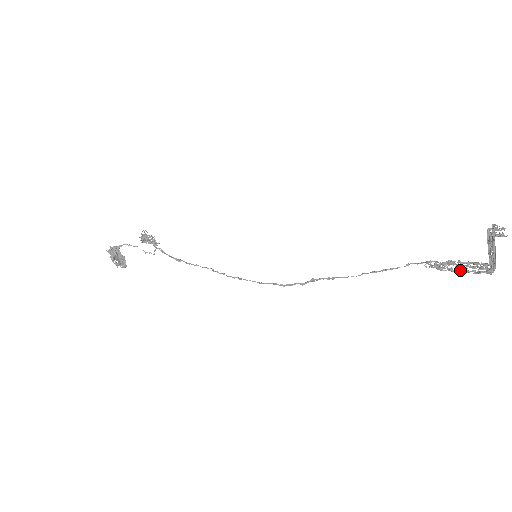
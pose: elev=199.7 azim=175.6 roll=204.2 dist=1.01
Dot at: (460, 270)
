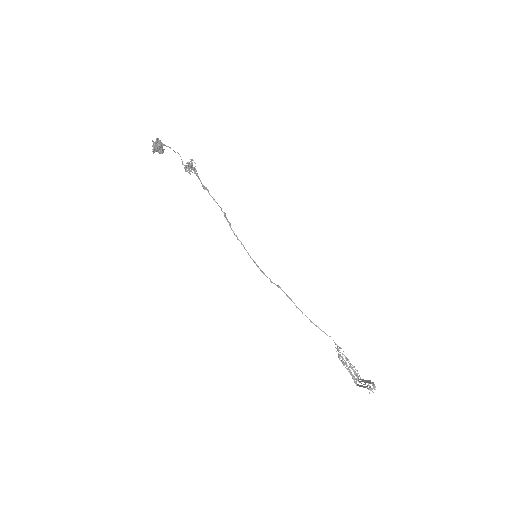
Dot at: (346, 368)
